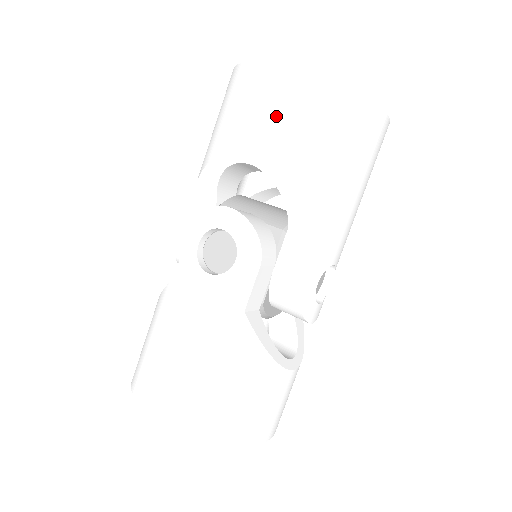
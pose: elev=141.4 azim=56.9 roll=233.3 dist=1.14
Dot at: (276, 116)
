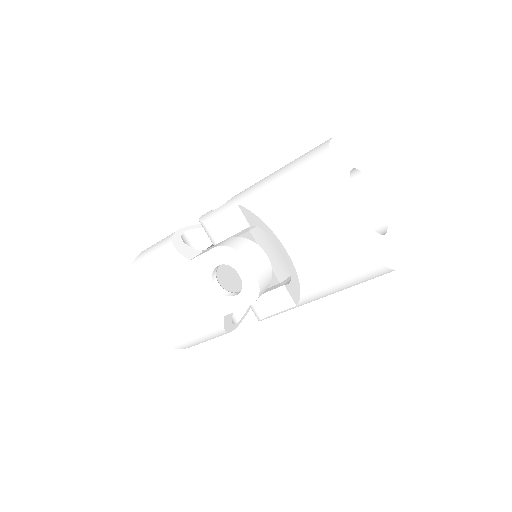
Dot at: (322, 251)
